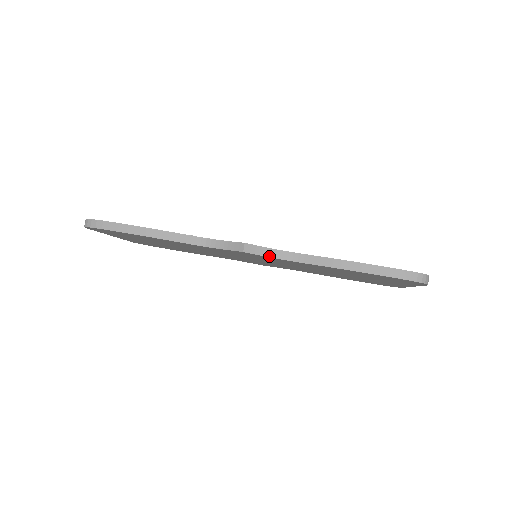
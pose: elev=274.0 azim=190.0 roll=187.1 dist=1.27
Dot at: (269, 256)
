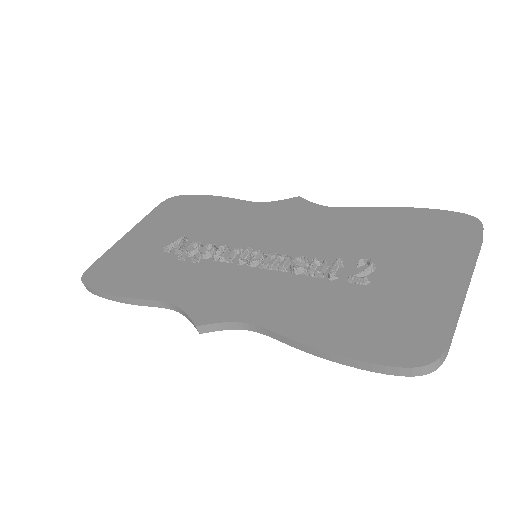
Dot at: (230, 329)
